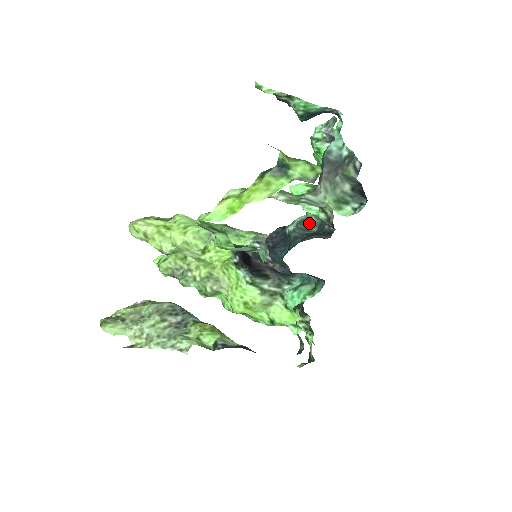
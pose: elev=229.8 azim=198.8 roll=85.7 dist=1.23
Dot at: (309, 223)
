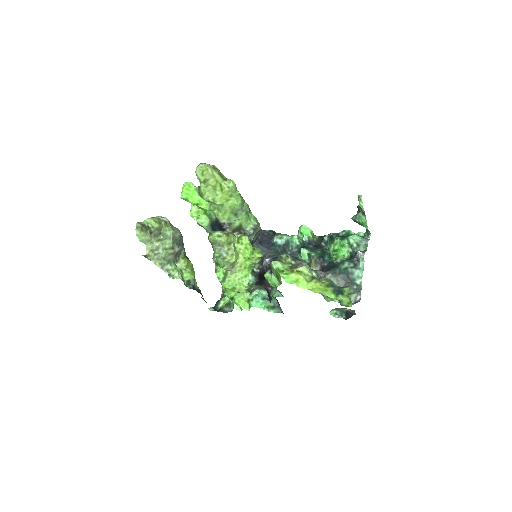
Dot at: (289, 246)
